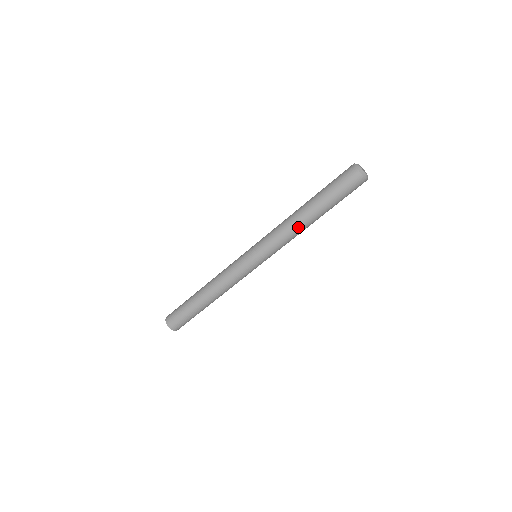
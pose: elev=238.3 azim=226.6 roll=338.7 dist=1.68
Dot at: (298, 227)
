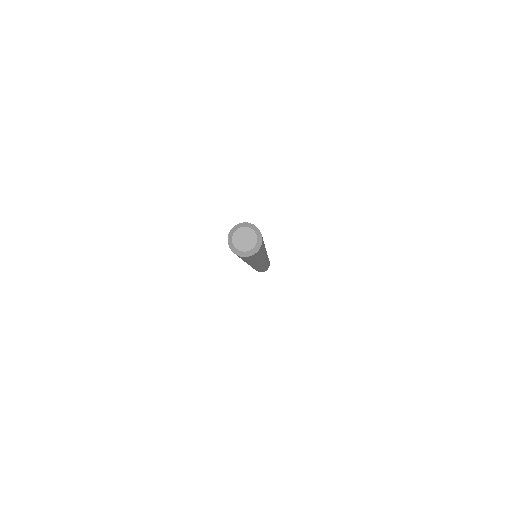
Dot at: occluded
